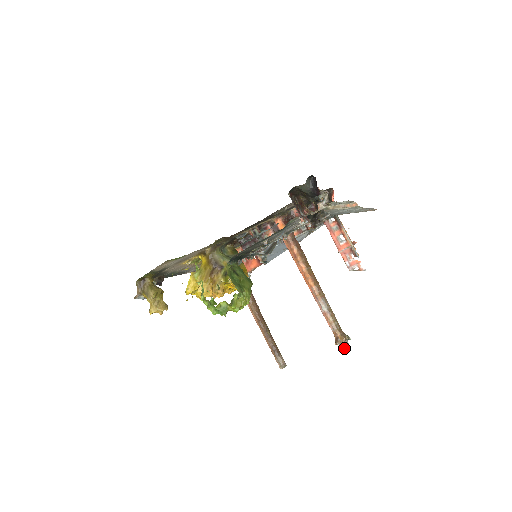
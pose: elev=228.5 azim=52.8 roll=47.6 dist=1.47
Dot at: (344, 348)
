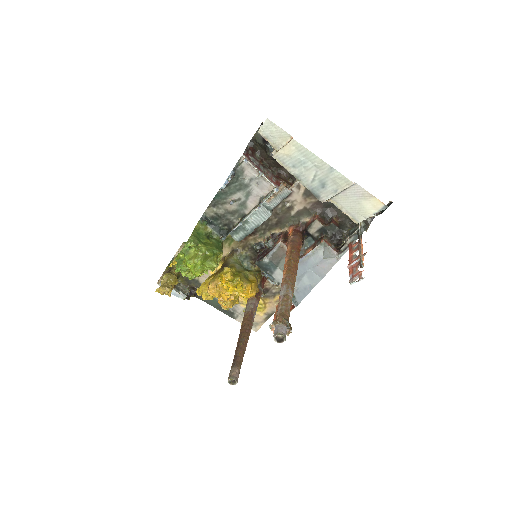
Dot at: (275, 332)
